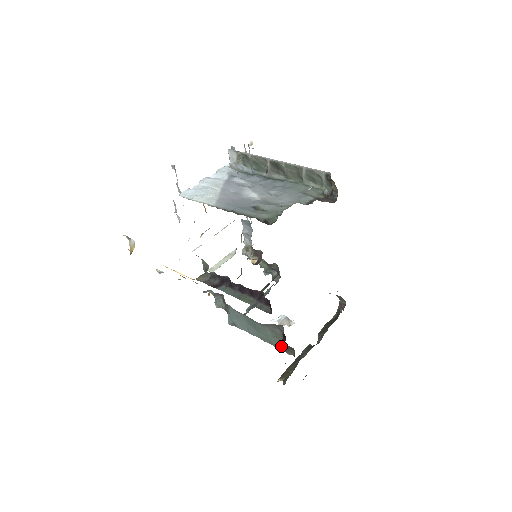
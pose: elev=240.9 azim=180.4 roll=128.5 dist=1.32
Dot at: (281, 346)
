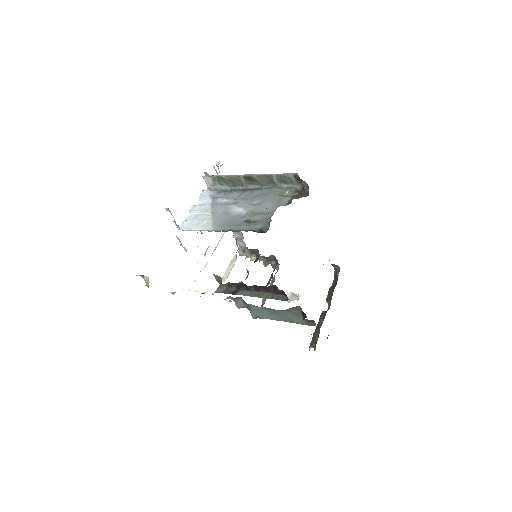
Dot at: (303, 322)
